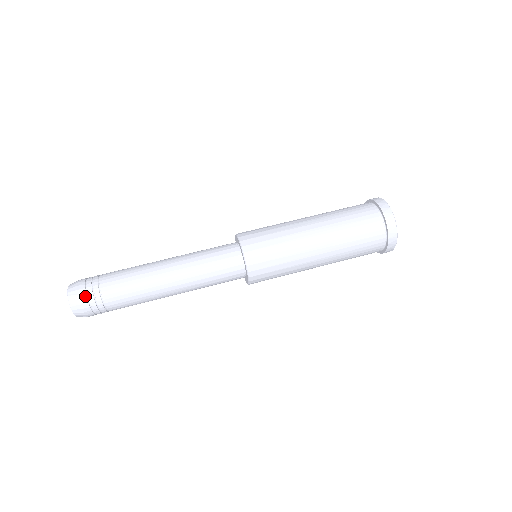
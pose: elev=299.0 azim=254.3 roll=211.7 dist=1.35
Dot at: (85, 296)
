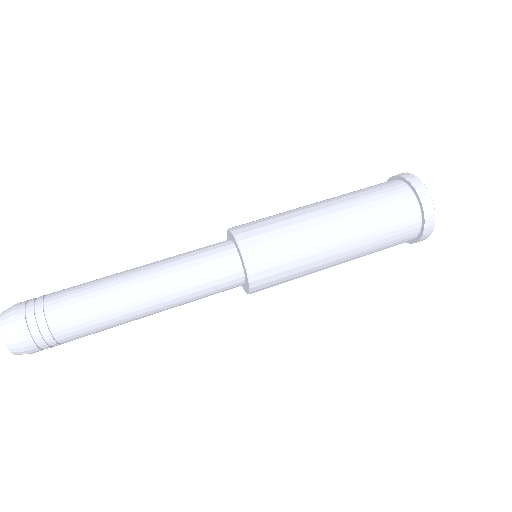
Dot at: (26, 330)
